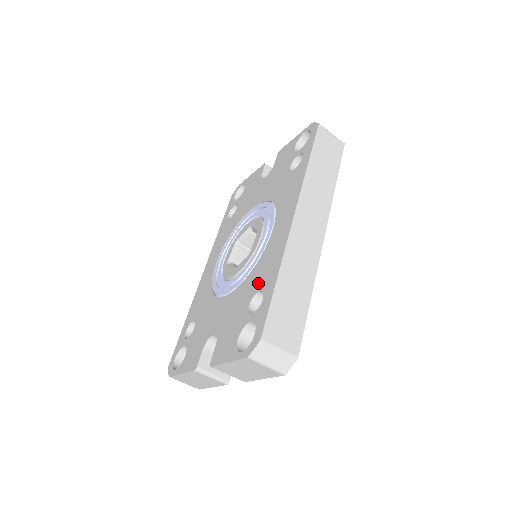
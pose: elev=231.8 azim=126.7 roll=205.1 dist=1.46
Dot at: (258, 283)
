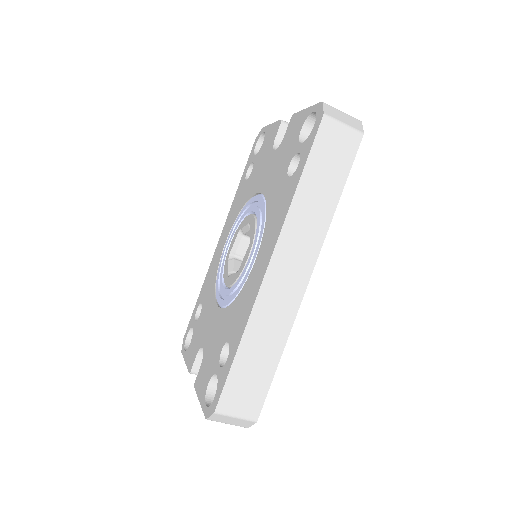
Dot at: (231, 329)
